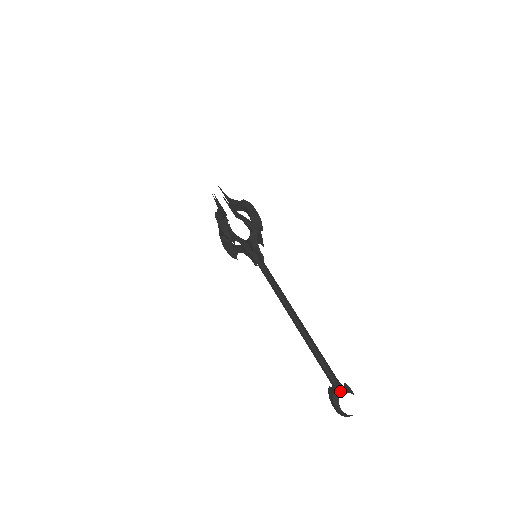
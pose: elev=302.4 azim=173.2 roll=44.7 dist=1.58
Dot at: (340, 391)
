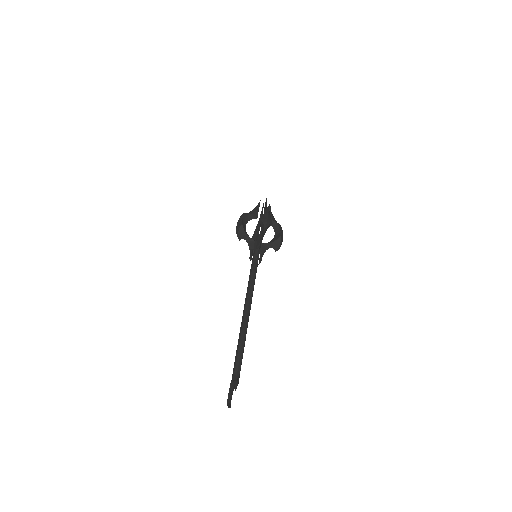
Dot at: (233, 383)
